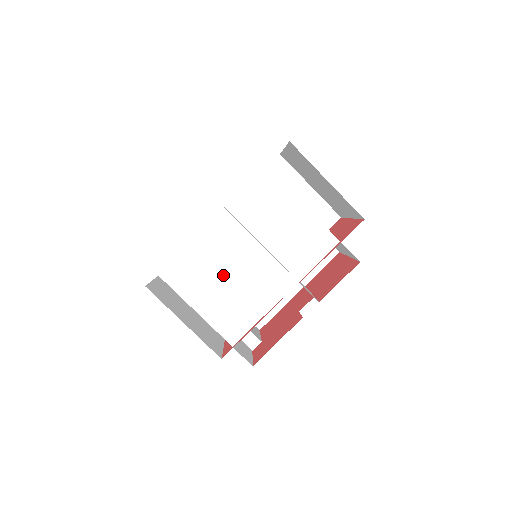
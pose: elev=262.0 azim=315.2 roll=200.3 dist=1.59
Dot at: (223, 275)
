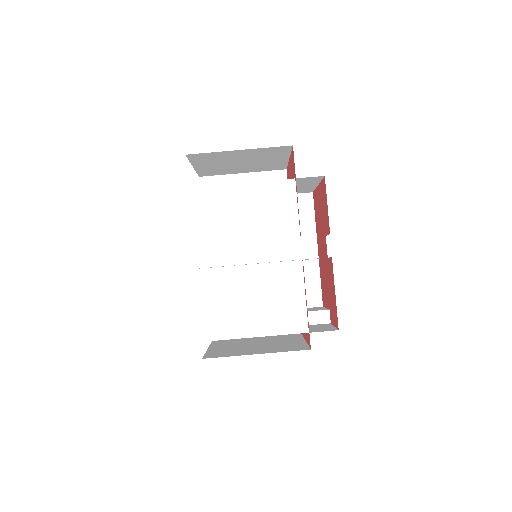
Dot at: (245, 291)
